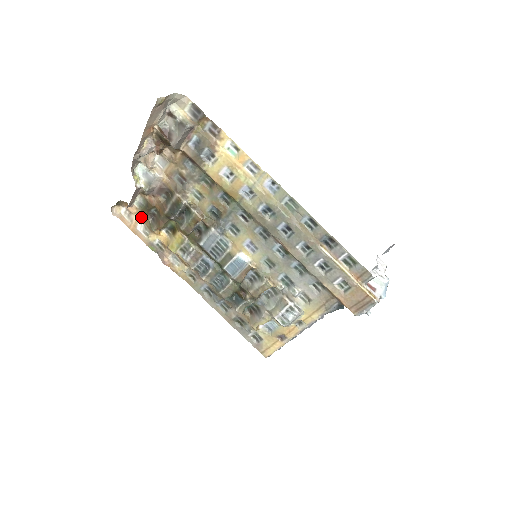
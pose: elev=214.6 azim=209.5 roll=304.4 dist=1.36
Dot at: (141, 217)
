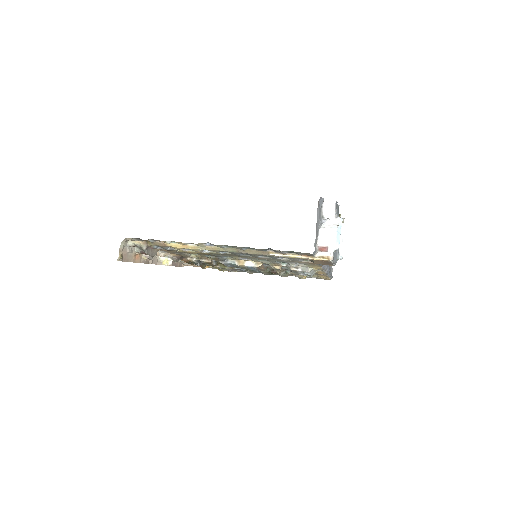
Dot at: occluded
